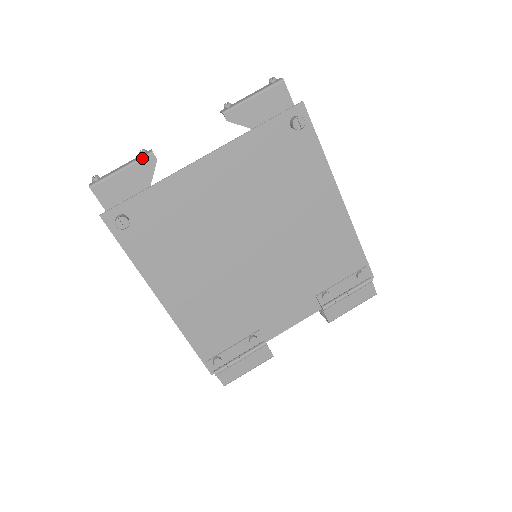
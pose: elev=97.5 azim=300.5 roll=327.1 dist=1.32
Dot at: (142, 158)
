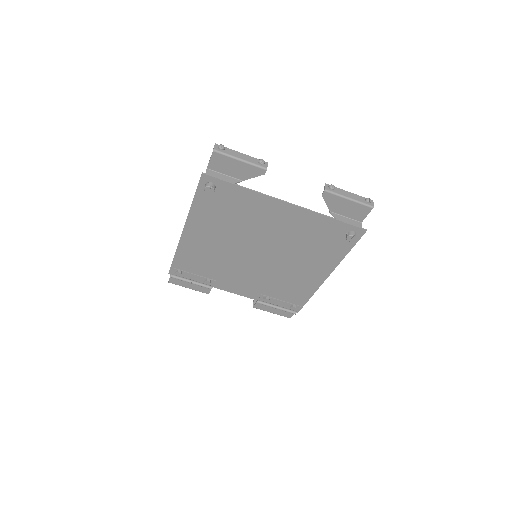
Dot at: (258, 166)
